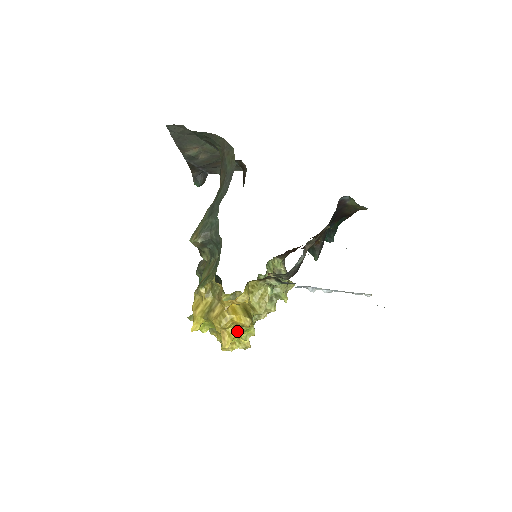
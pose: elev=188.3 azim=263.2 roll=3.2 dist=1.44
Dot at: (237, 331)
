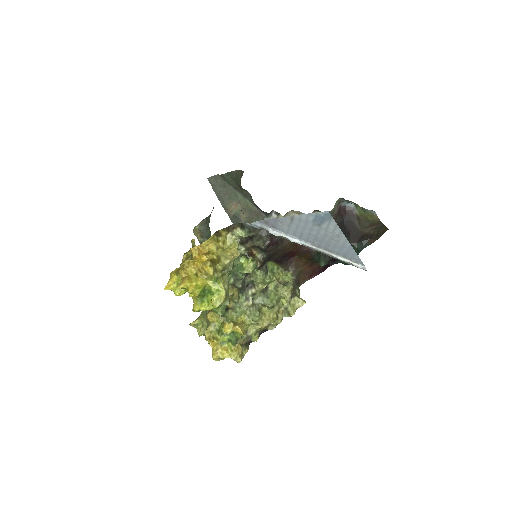
Dot at: (199, 279)
